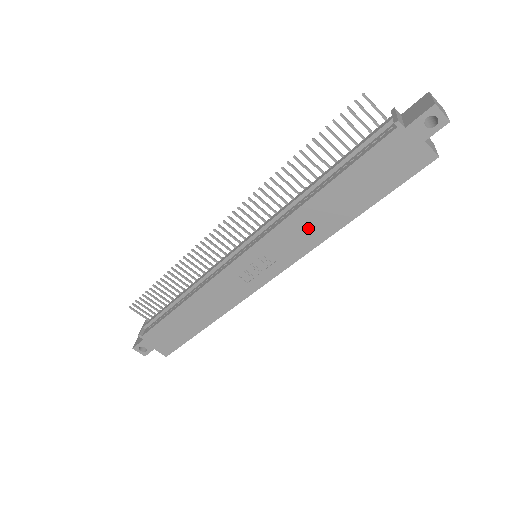
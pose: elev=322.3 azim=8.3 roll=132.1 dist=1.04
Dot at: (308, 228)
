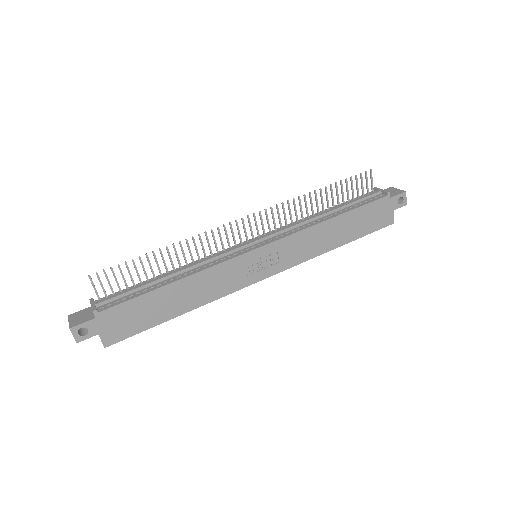
Dot at: (314, 242)
